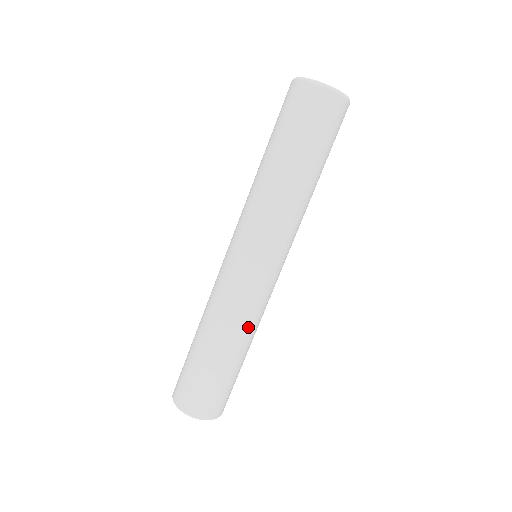
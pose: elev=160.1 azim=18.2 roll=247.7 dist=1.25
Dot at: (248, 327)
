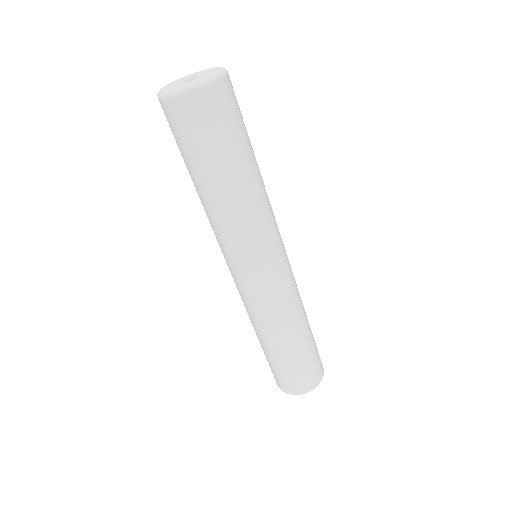
Dot at: (266, 325)
